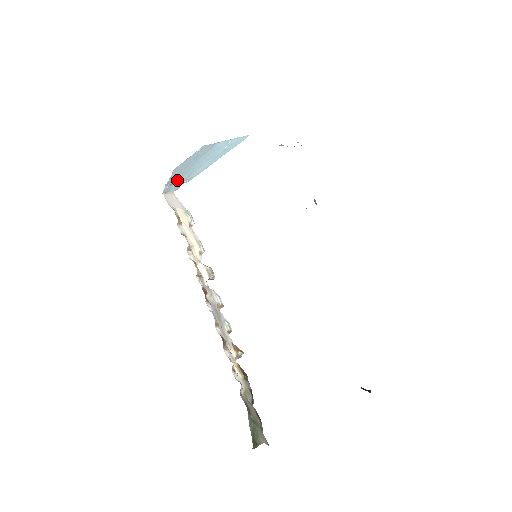
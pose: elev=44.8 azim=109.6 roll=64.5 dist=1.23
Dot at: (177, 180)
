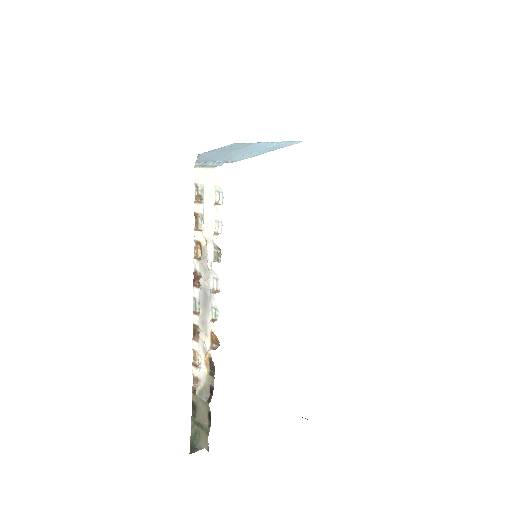
Dot at: occluded
